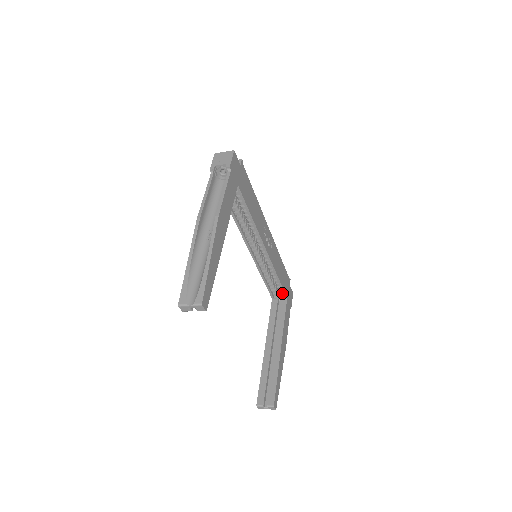
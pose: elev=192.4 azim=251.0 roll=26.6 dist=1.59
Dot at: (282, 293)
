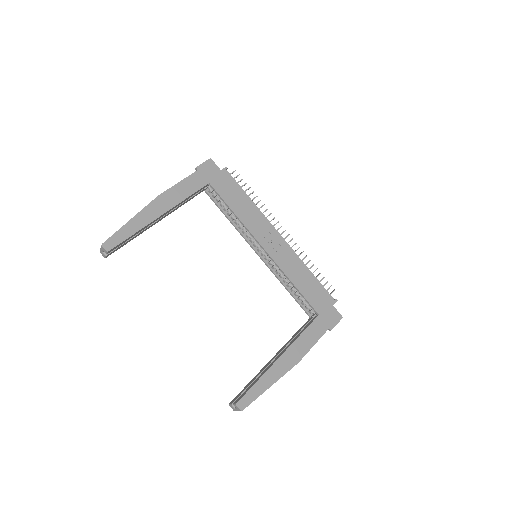
Dot at: (313, 309)
